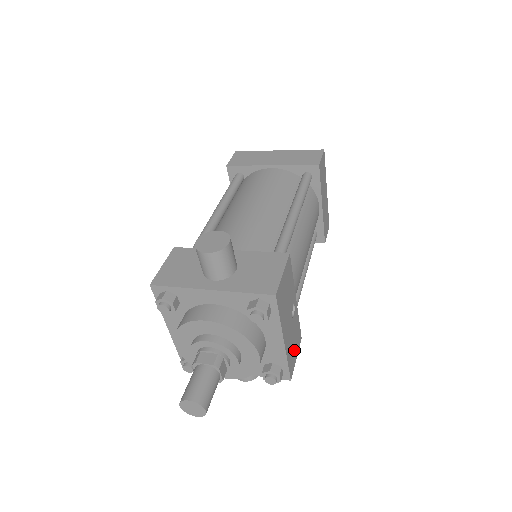
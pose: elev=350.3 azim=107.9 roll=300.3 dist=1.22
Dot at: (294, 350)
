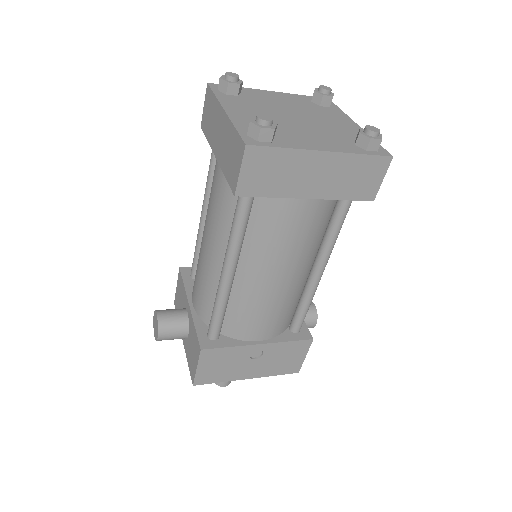
Dot at: (291, 359)
